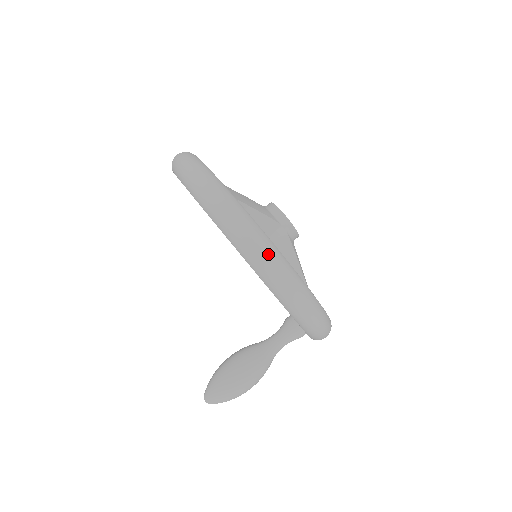
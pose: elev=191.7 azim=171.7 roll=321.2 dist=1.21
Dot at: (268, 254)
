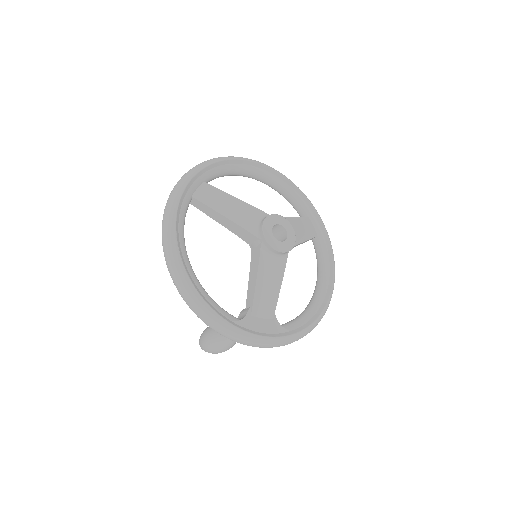
Dot at: (169, 260)
